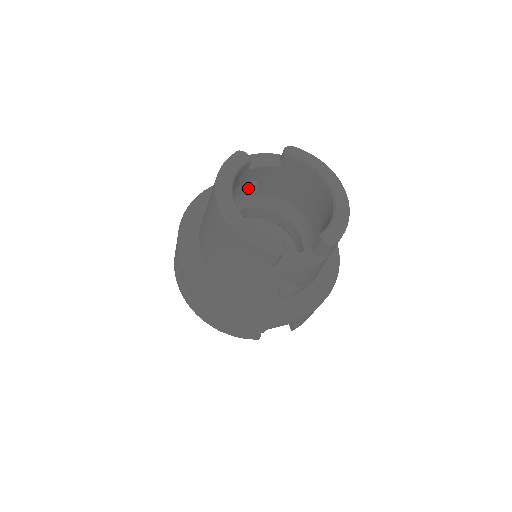
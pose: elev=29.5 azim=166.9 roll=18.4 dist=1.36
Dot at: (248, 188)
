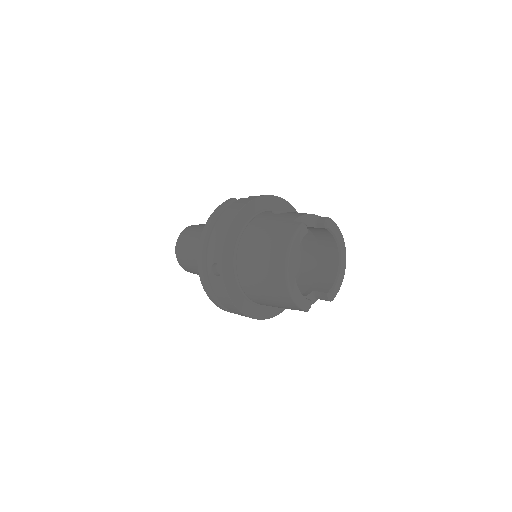
Dot at: occluded
